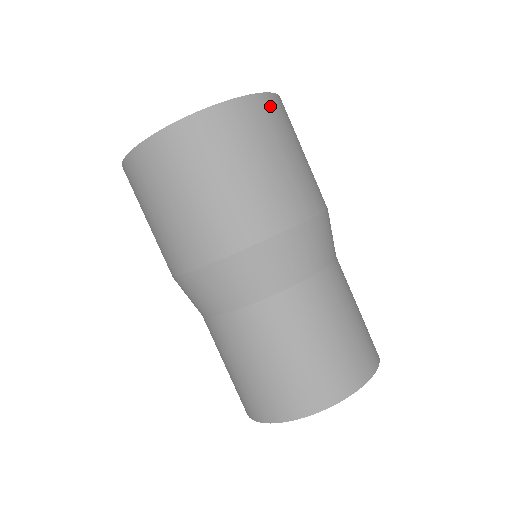
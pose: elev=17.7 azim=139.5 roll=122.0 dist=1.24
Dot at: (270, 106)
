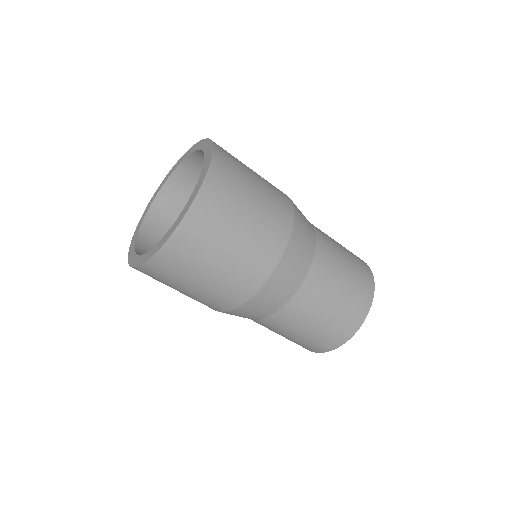
Dot at: (196, 221)
